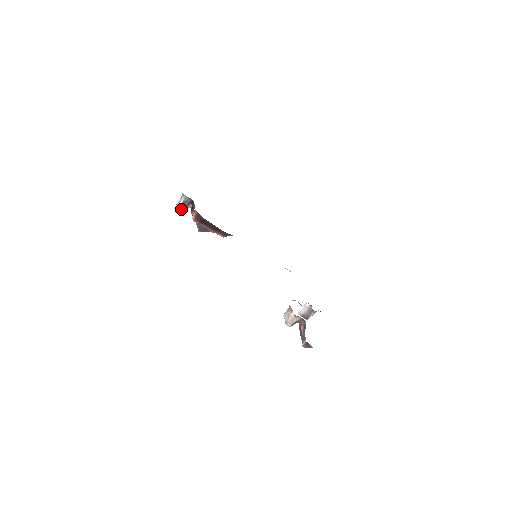
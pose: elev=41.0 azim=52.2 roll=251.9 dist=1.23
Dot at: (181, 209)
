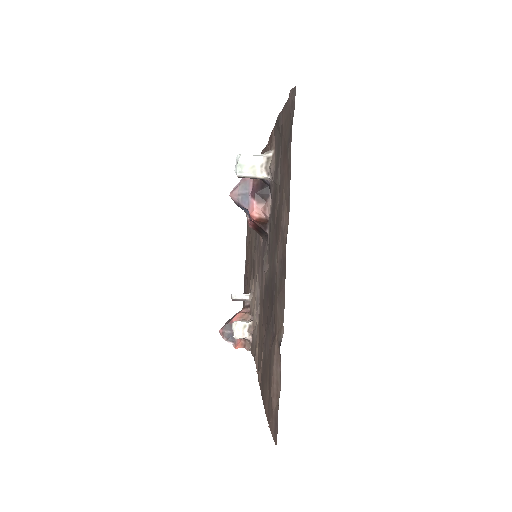
Dot at: (246, 177)
